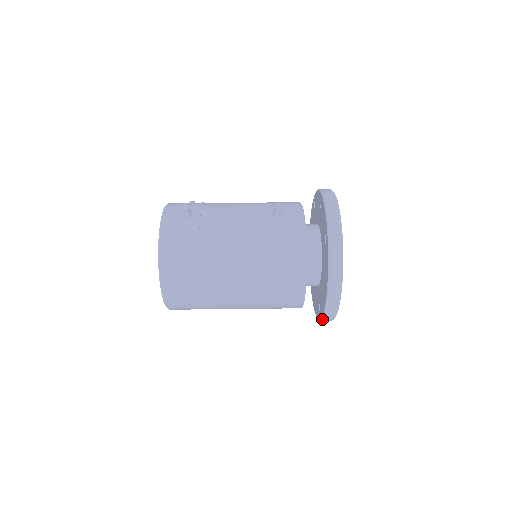
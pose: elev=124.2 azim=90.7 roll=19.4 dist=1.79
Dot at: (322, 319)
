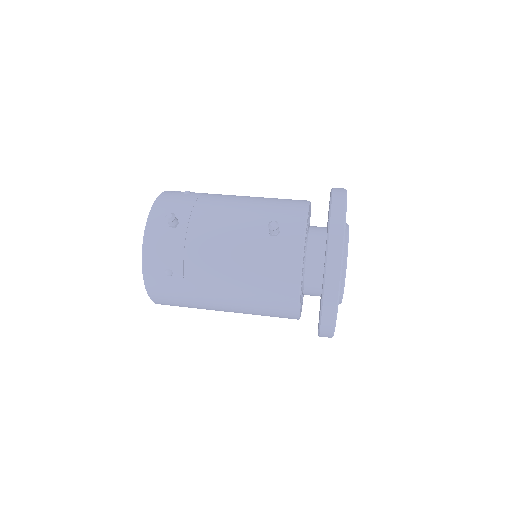
Dot at: occluded
